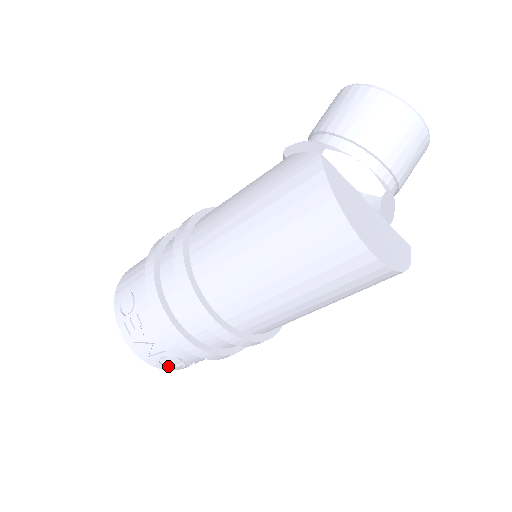
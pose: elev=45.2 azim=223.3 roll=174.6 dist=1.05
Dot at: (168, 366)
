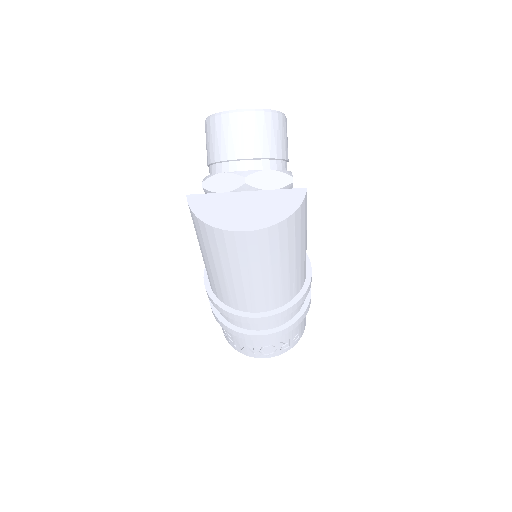
Dot at: (272, 353)
